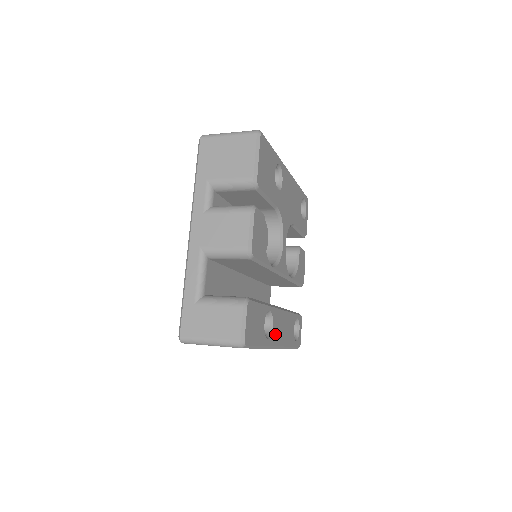
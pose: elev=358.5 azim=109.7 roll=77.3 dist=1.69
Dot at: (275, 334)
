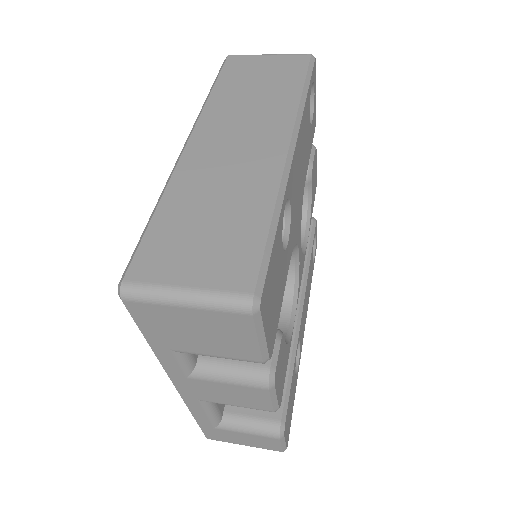
Dot at: (302, 336)
